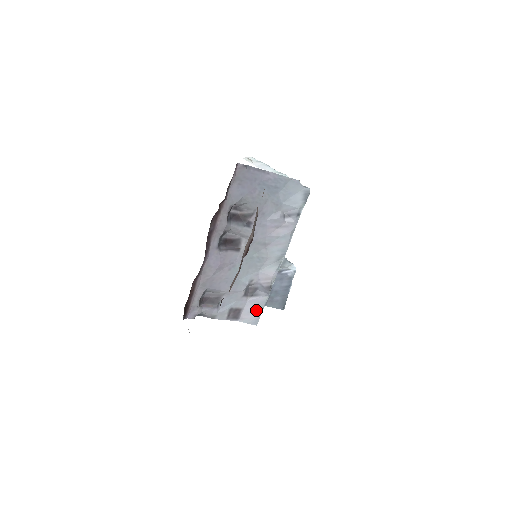
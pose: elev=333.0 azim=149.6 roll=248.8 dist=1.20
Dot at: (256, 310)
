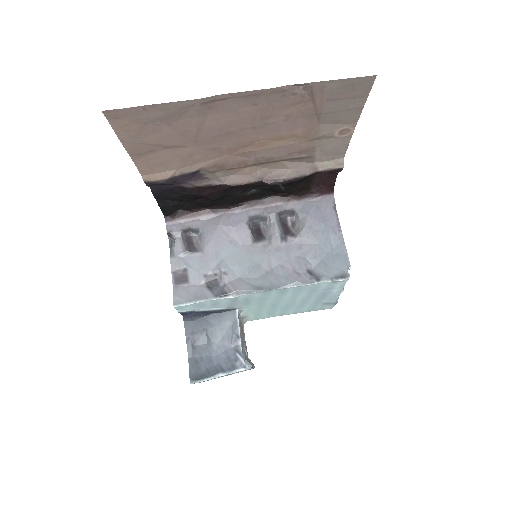
Dot at: (193, 296)
